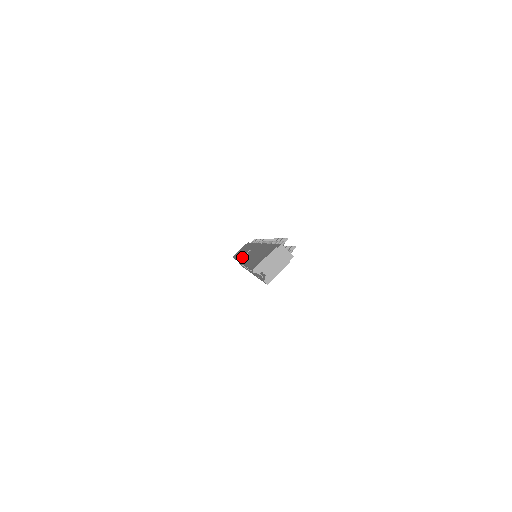
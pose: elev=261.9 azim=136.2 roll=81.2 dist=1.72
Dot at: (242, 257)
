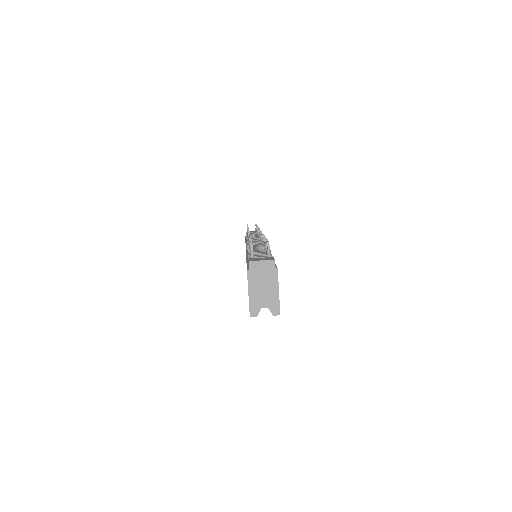
Dot at: occluded
